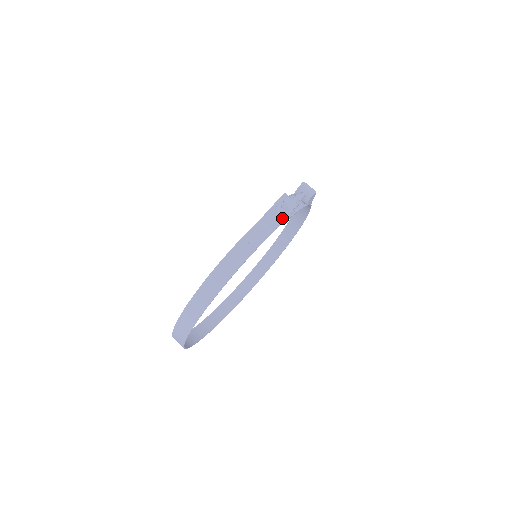
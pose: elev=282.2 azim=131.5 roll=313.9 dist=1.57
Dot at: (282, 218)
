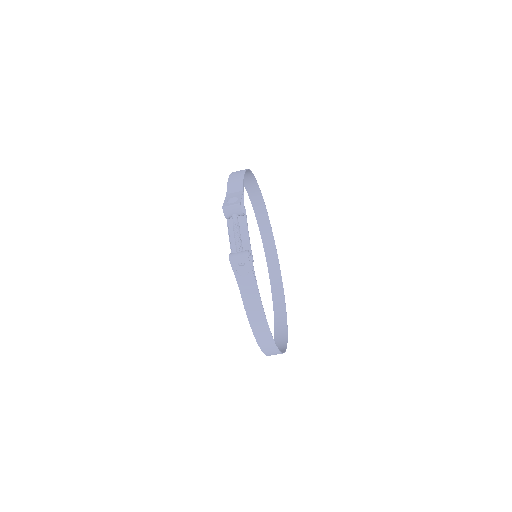
Dot at: (251, 275)
